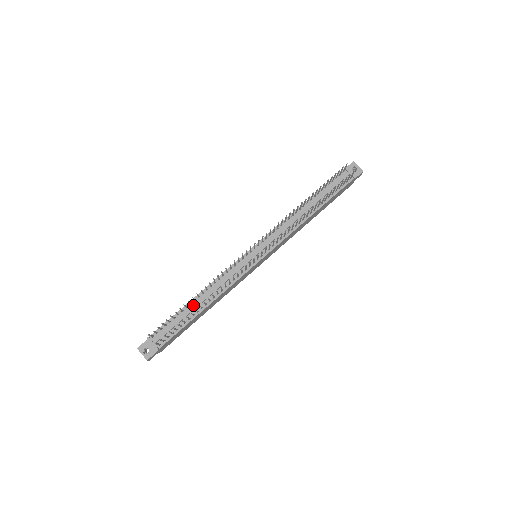
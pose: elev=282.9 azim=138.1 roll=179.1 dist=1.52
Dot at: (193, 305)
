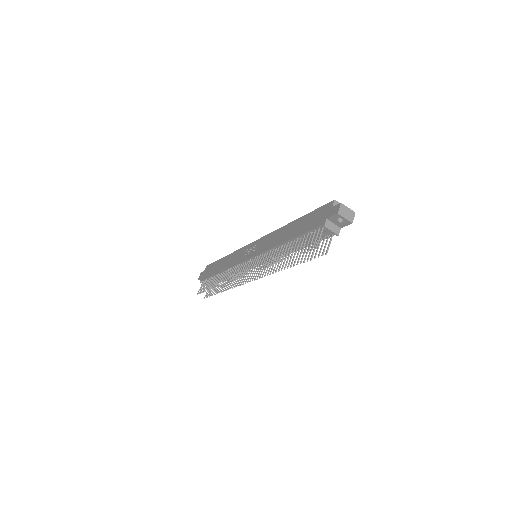
Dot at: occluded
